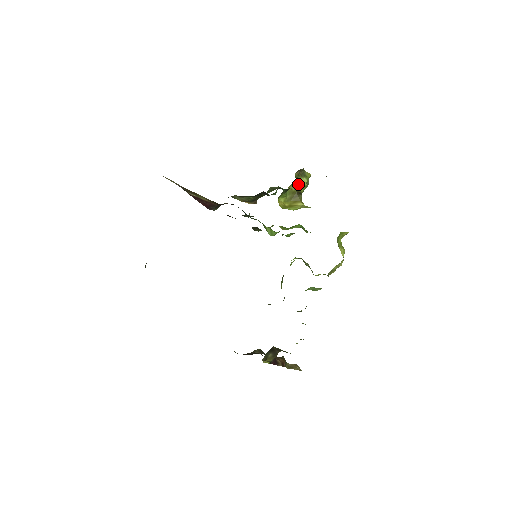
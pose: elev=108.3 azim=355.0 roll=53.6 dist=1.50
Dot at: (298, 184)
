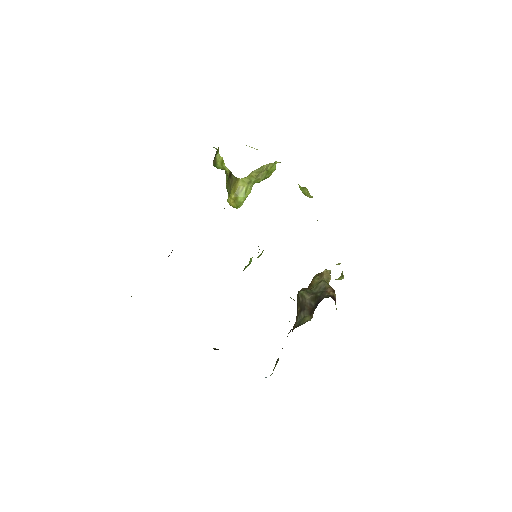
Dot at: (226, 172)
